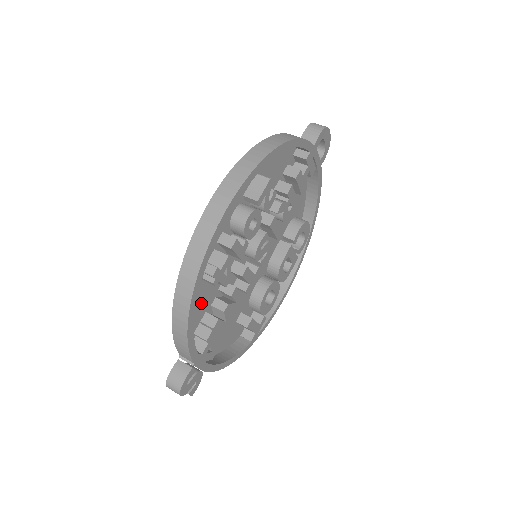
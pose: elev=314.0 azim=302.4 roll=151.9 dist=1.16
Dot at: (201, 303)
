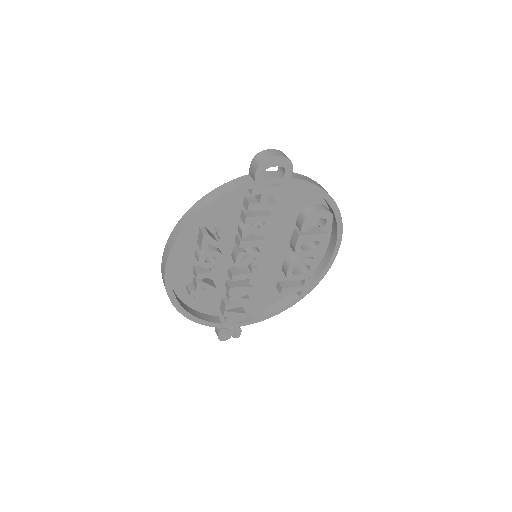
Dot at: (211, 297)
